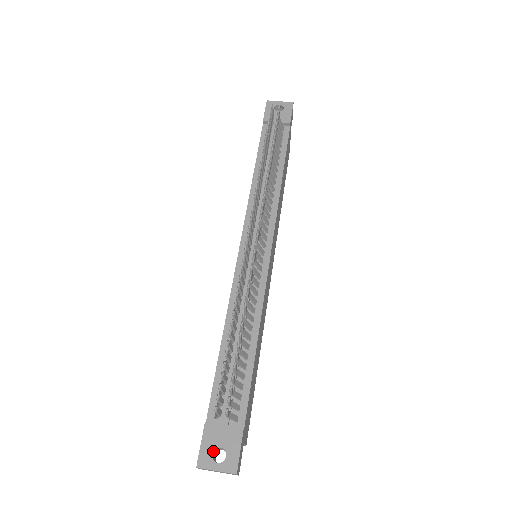
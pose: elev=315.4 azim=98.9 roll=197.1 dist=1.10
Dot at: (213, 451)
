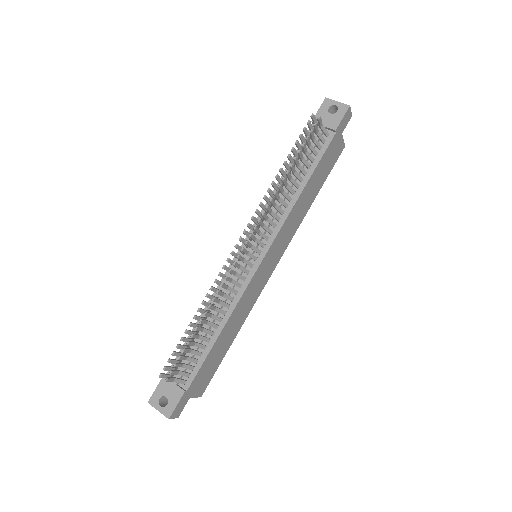
Dot at: (162, 397)
